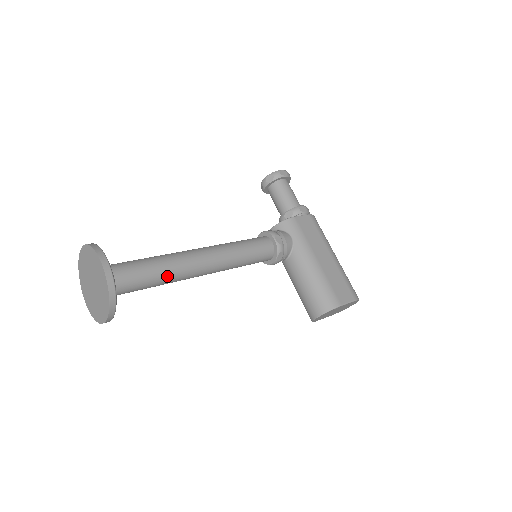
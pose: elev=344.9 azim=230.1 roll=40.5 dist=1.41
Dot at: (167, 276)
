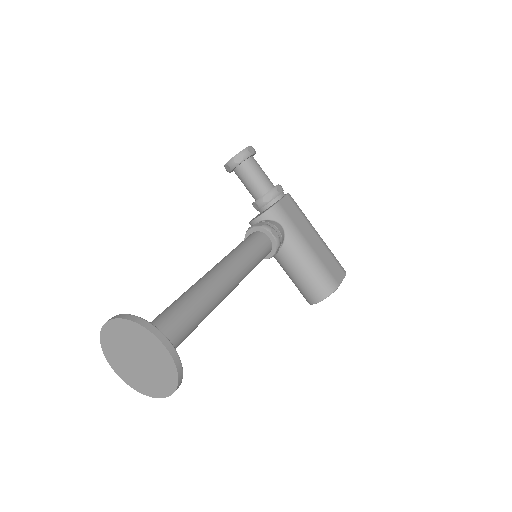
Dot at: (202, 318)
